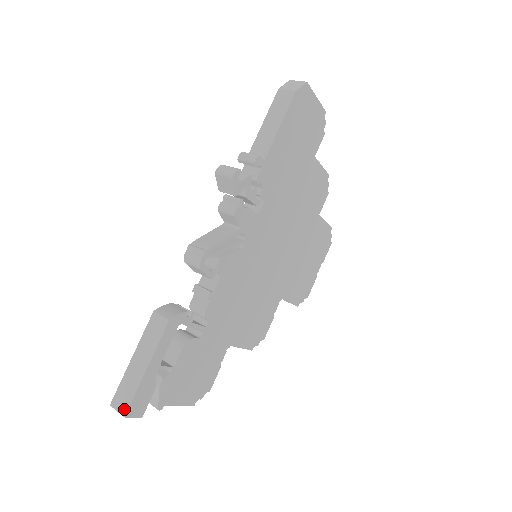
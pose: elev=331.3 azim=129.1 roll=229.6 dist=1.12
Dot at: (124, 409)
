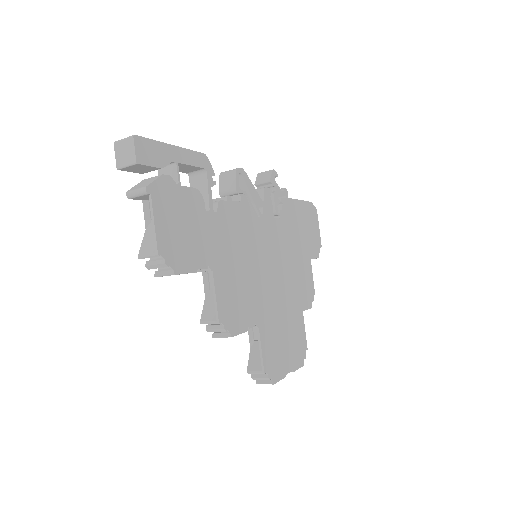
Dot at: (135, 137)
